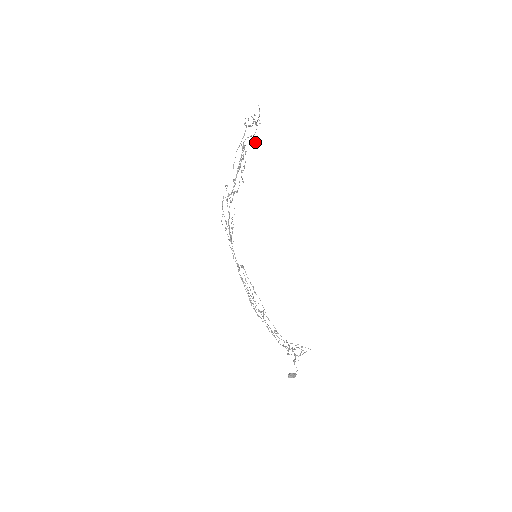
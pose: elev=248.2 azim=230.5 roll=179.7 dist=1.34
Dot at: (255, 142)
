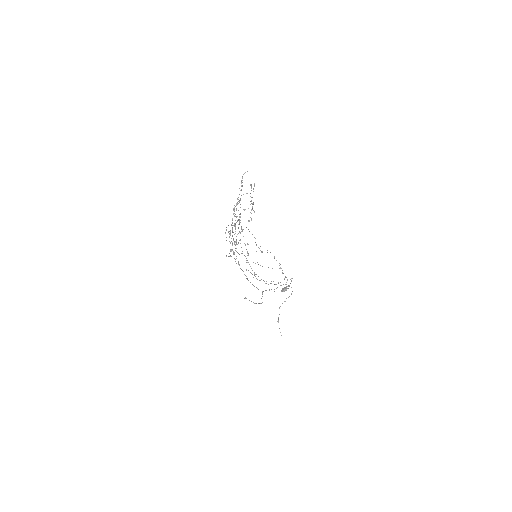
Dot at: (251, 185)
